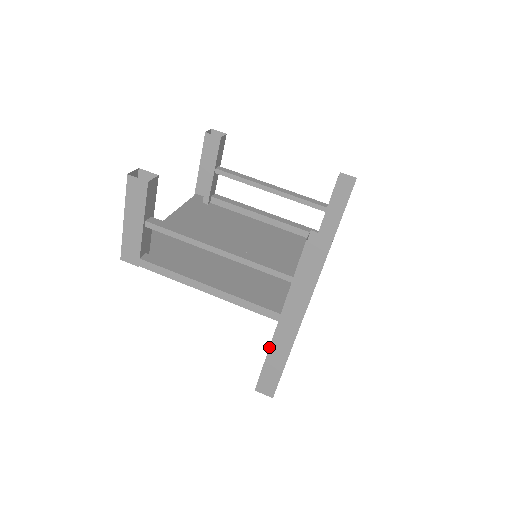
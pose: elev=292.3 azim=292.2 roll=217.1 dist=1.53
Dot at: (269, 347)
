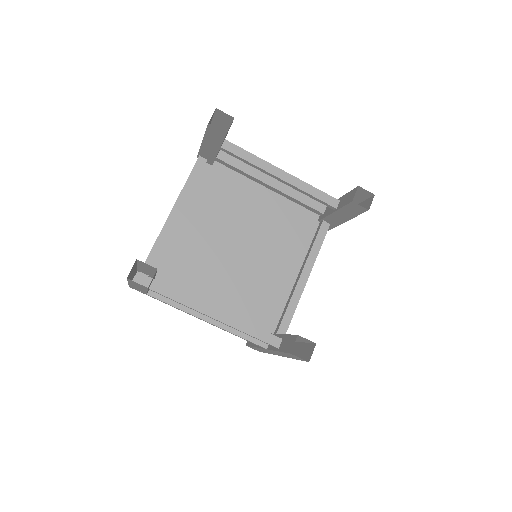
Dot at: (257, 347)
